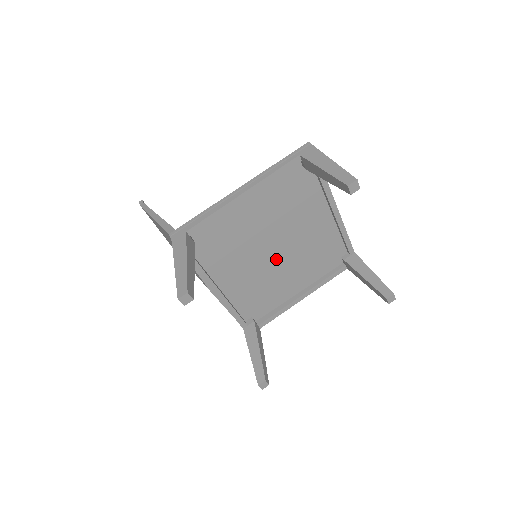
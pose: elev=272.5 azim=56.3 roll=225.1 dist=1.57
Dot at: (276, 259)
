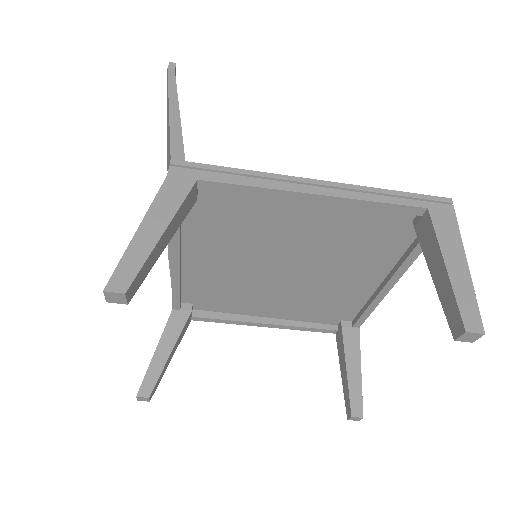
Dot at: (275, 277)
